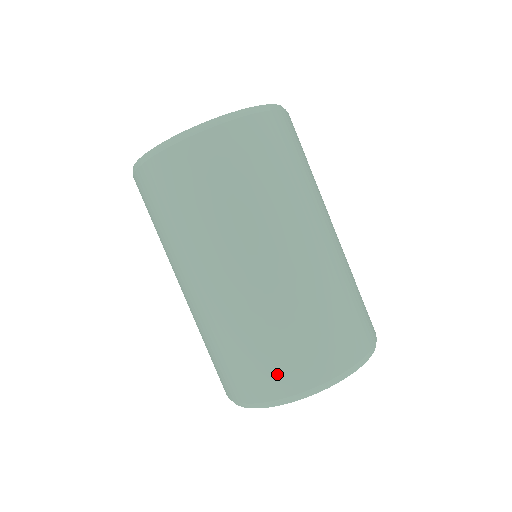
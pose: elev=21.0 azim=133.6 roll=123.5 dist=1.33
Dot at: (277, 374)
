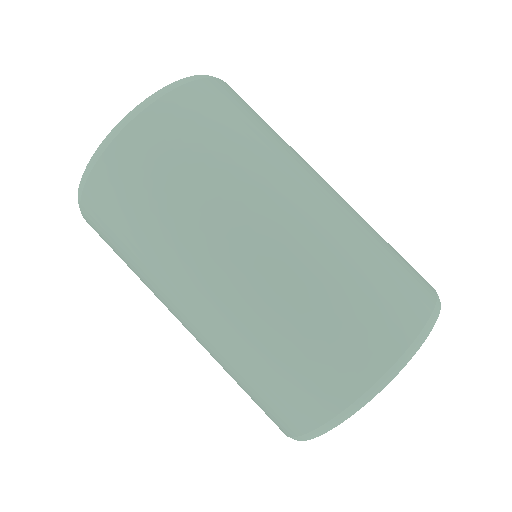
Dot at: (336, 370)
